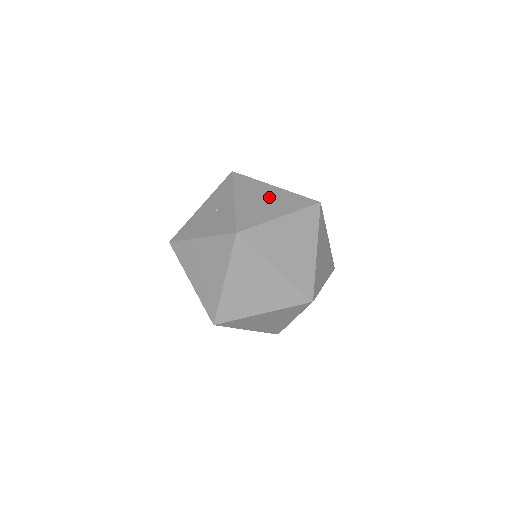
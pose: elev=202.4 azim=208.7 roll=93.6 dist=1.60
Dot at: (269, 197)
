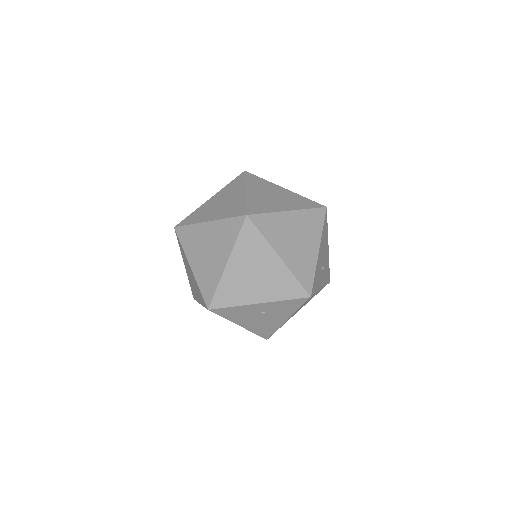
Dot at: occluded
